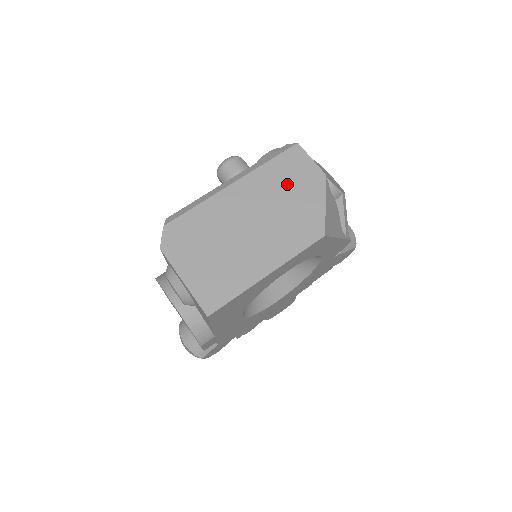
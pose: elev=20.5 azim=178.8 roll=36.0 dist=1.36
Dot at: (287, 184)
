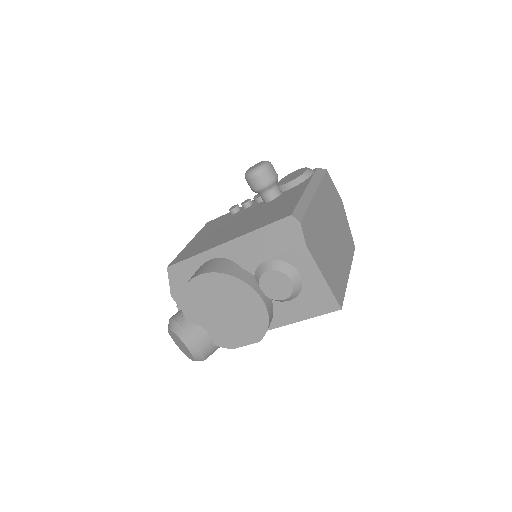
Dot at: (333, 202)
